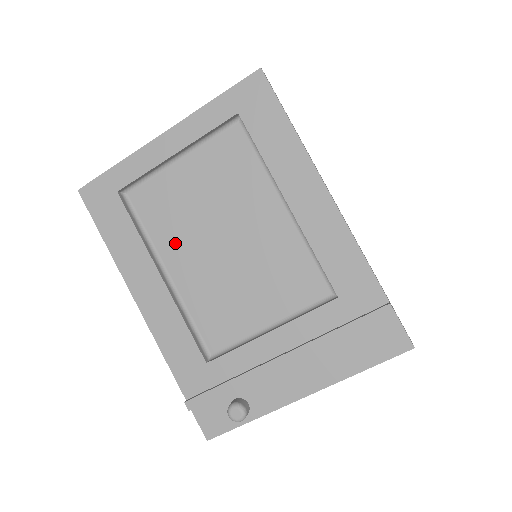
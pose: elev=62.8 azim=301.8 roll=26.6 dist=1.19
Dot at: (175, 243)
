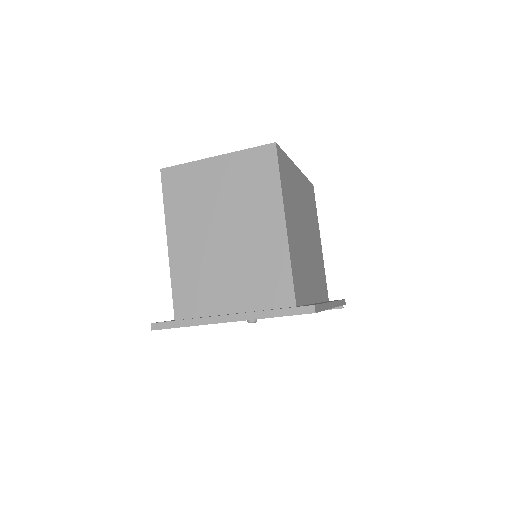
Dot at: occluded
